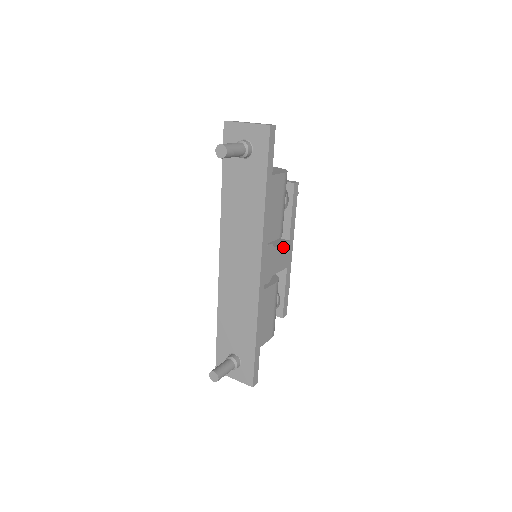
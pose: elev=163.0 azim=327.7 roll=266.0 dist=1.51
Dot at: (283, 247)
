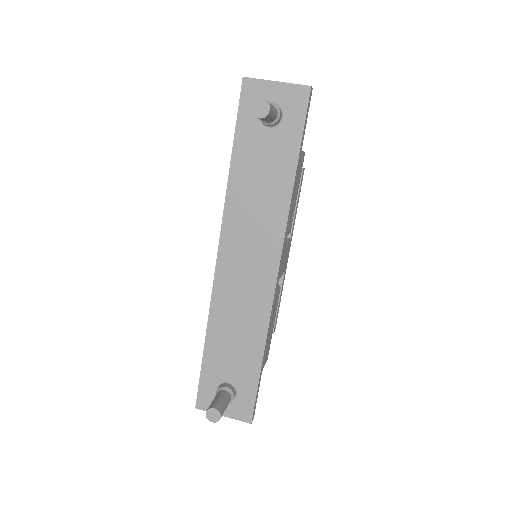
Dot at: (287, 245)
